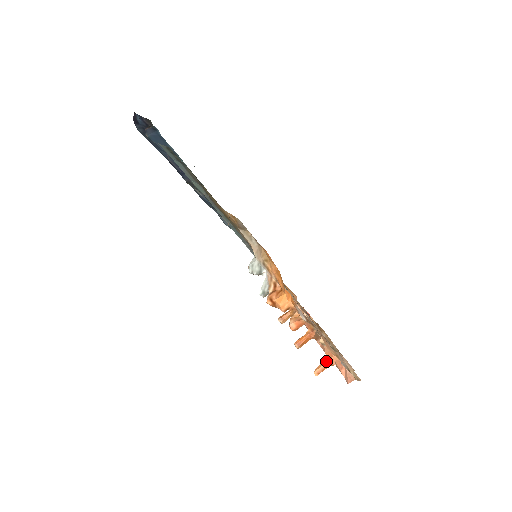
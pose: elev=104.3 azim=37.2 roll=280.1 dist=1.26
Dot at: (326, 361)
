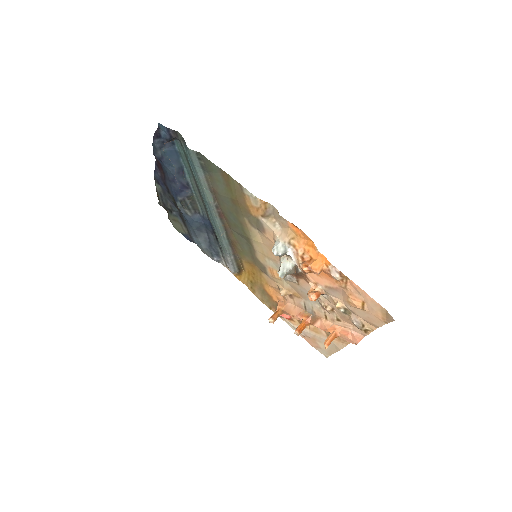
Dot at: (332, 334)
